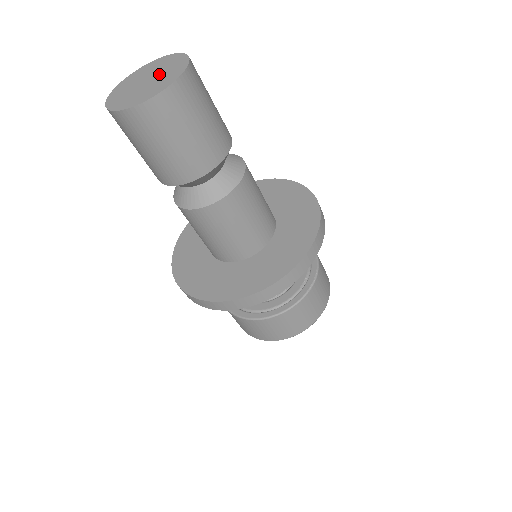
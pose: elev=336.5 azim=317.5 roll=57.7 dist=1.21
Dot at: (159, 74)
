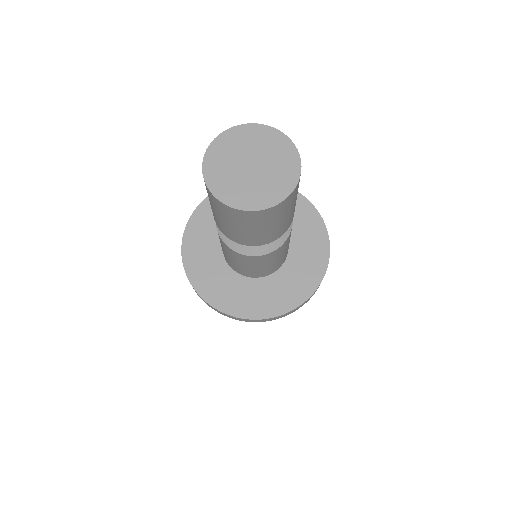
Dot at: (260, 155)
